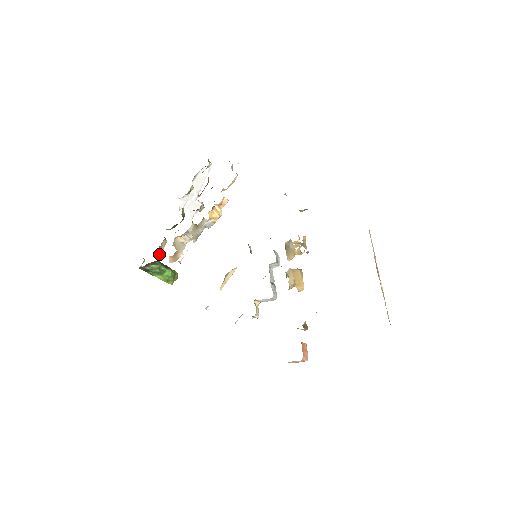
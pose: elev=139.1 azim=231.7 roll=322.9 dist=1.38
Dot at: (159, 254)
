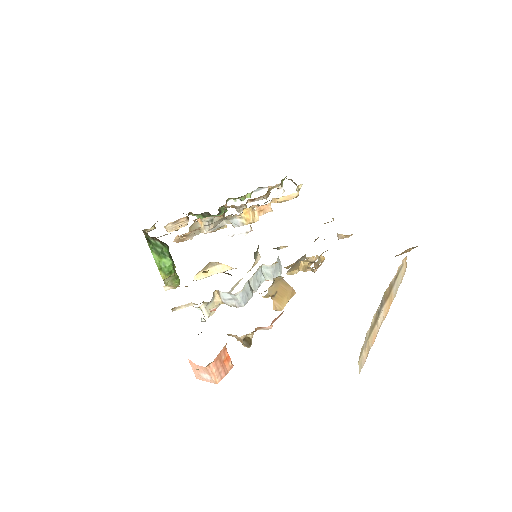
Dot at: (171, 229)
